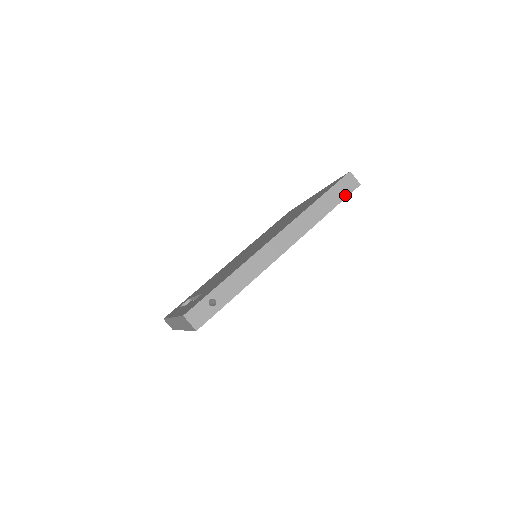
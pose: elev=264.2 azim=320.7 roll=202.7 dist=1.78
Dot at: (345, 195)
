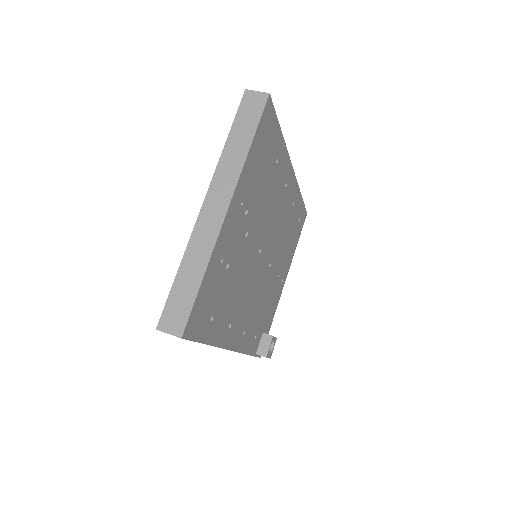
Dot at: occluded
